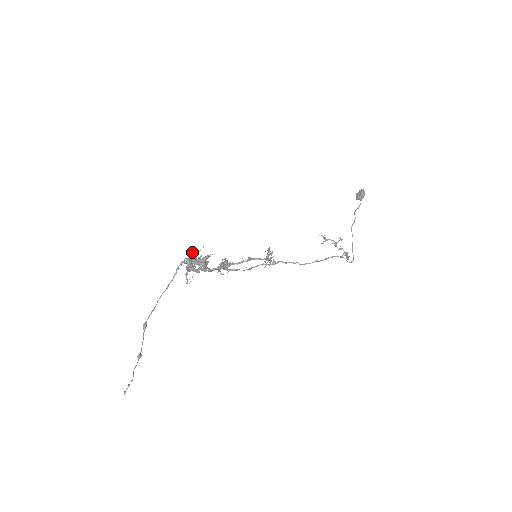
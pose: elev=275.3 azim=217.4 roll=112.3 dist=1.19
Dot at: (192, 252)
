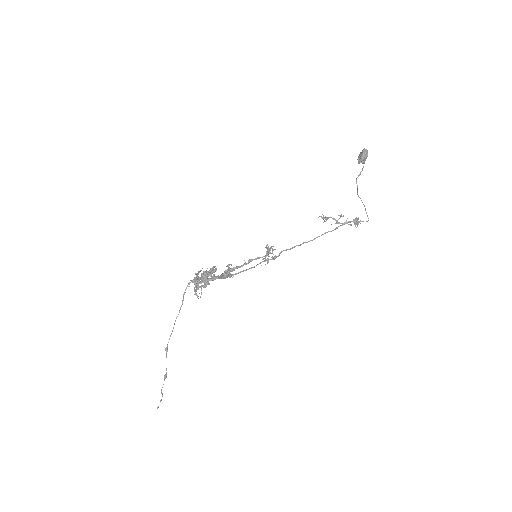
Dot at: (195, 273)
